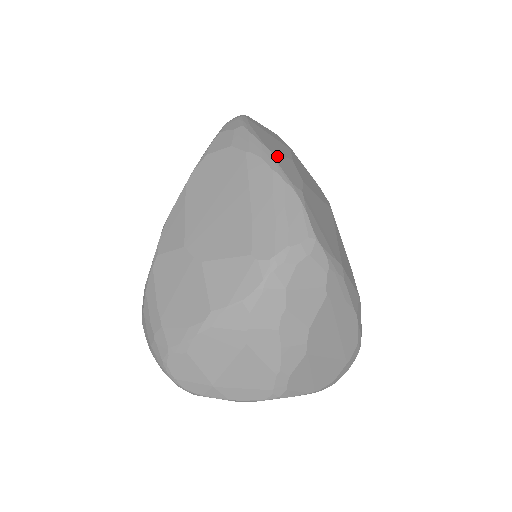
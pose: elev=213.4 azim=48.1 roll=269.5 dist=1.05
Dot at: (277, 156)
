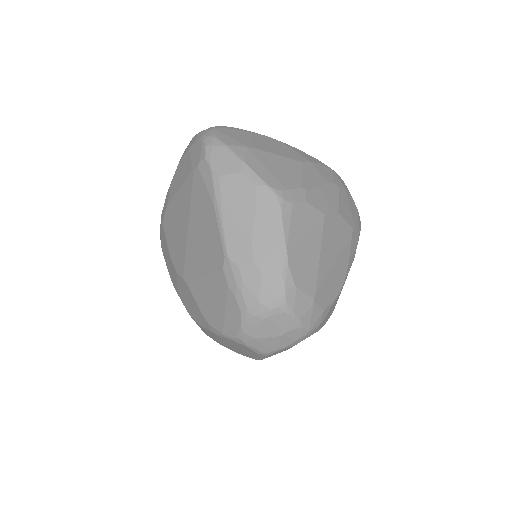
Dot at: occluded
